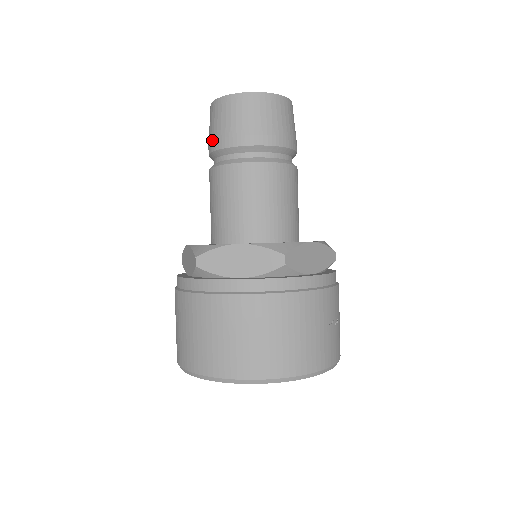
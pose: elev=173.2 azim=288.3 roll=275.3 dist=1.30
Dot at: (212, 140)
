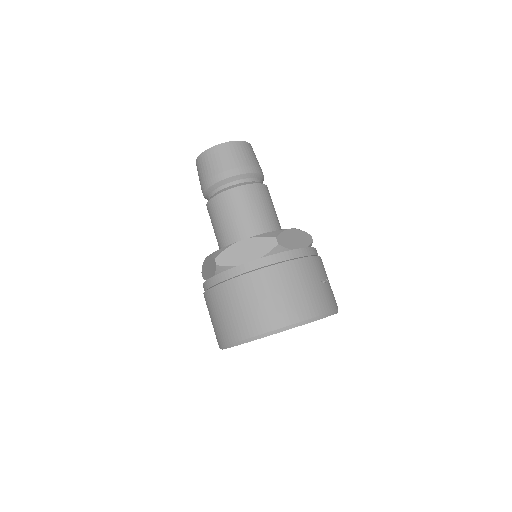
Dot at: (204, 183)
